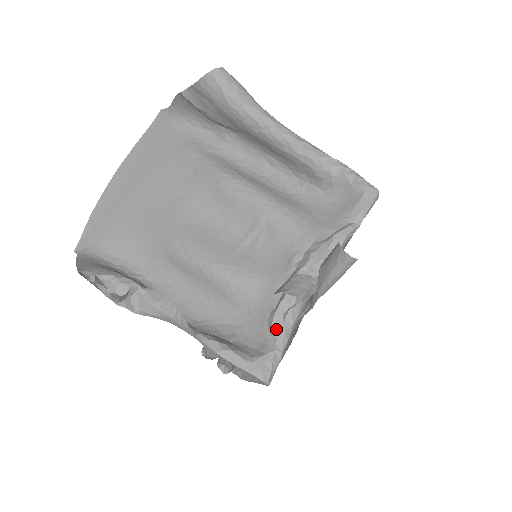
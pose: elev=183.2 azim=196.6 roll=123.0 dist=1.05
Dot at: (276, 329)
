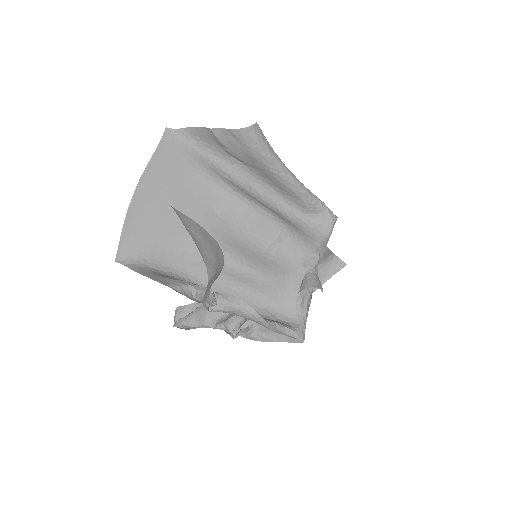
Dot at: (303, 309)
